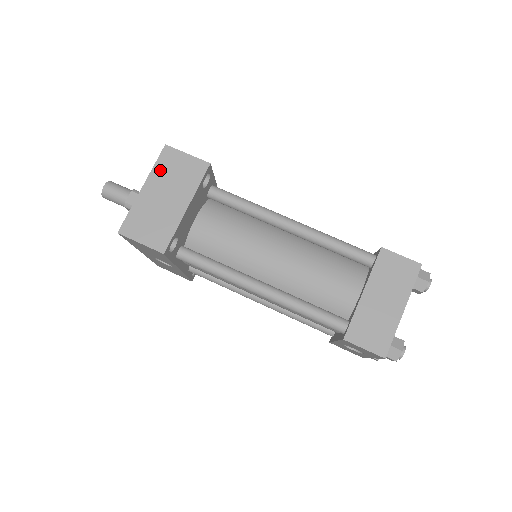
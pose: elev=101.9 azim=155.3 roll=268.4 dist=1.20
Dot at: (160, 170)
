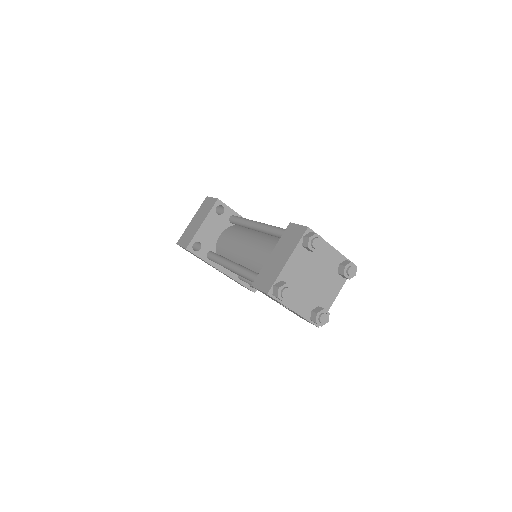
Dot at: (200, 209)
